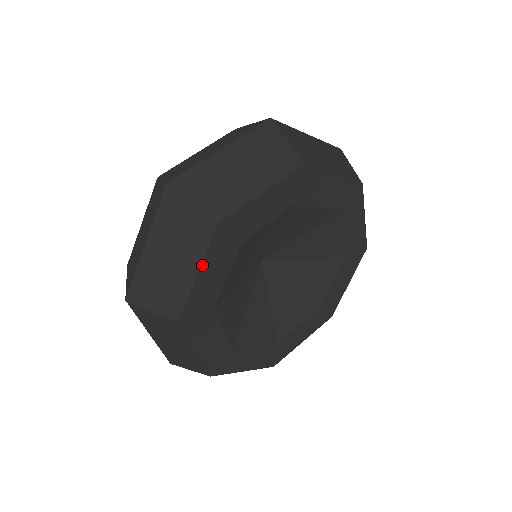
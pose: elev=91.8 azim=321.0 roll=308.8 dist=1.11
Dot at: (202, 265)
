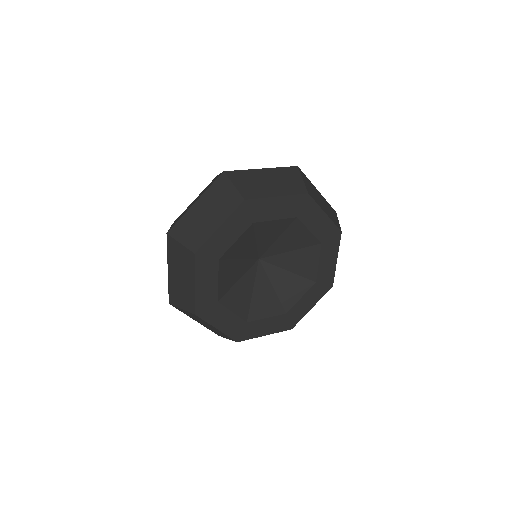
Dot at: (213, 326)
